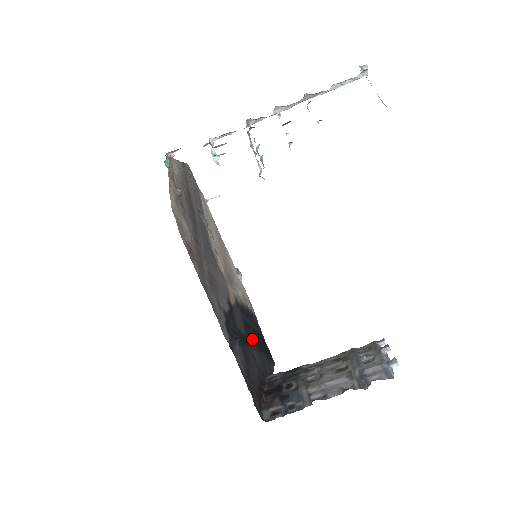
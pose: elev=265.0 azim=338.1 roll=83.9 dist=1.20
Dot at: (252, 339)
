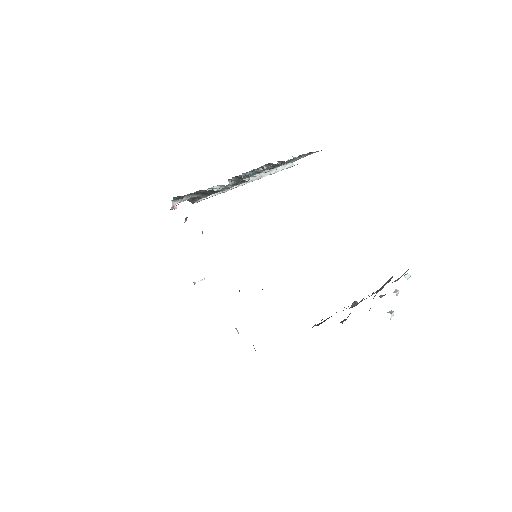
Dot at: occluded
